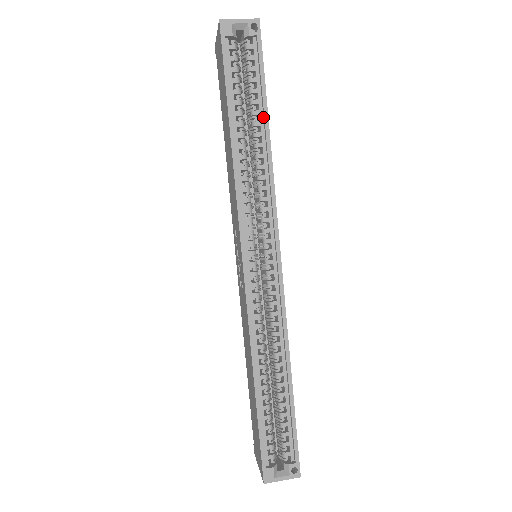
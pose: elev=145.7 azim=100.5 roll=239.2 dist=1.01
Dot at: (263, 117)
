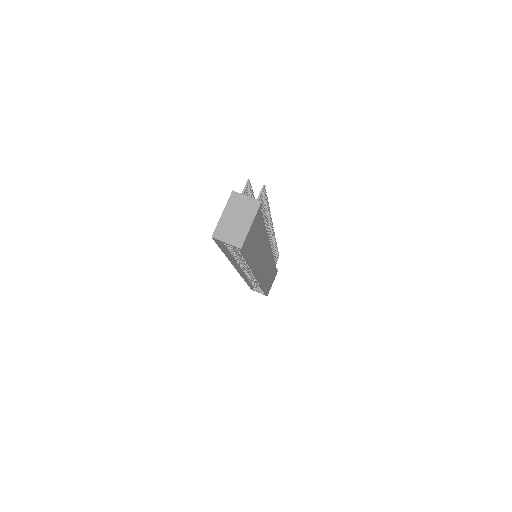
Dot at: occluded
